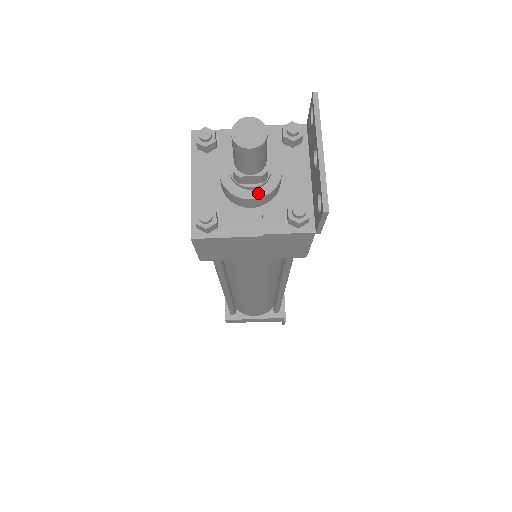
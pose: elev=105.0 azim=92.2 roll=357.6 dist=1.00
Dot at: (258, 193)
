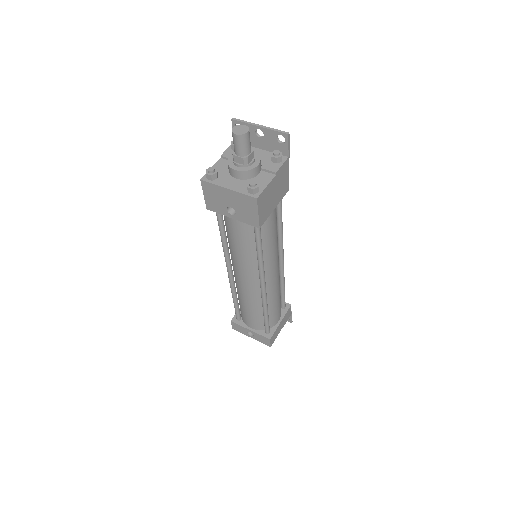
Dot at: (257, 162)
